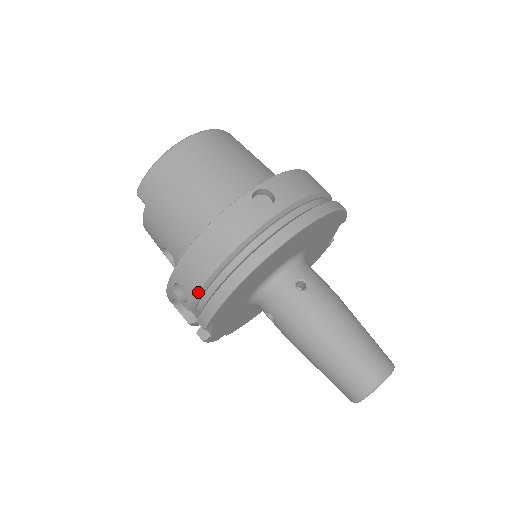
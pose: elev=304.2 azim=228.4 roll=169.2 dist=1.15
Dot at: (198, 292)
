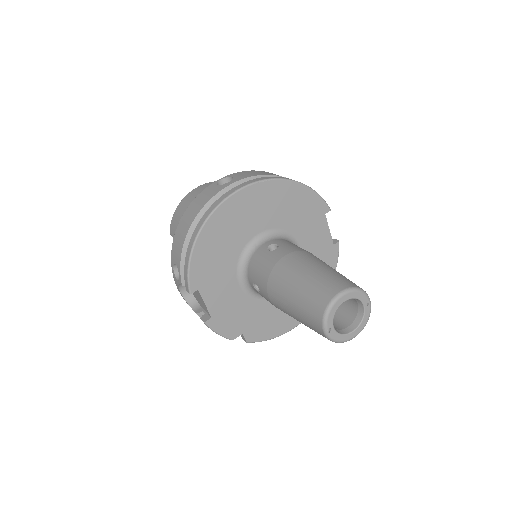
Dot at: (181, 259)
